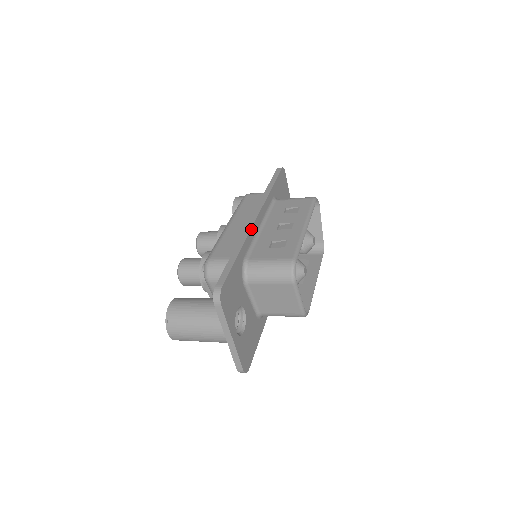
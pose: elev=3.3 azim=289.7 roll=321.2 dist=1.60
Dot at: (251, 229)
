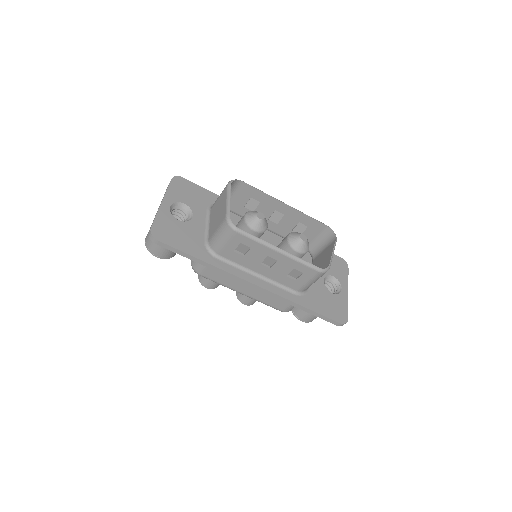
Dot at: occluded
